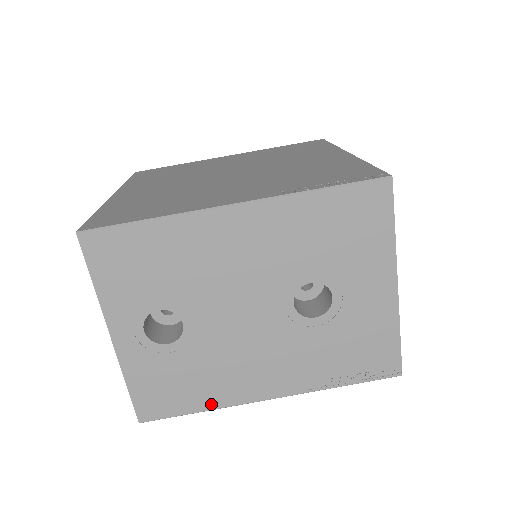
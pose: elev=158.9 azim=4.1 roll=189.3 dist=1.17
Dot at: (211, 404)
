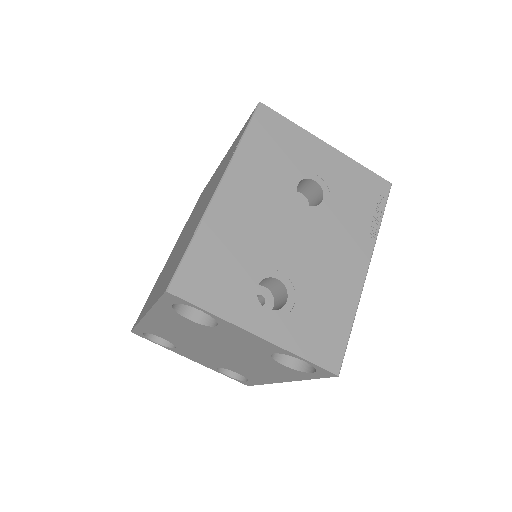
Dot at: (350, 311)
